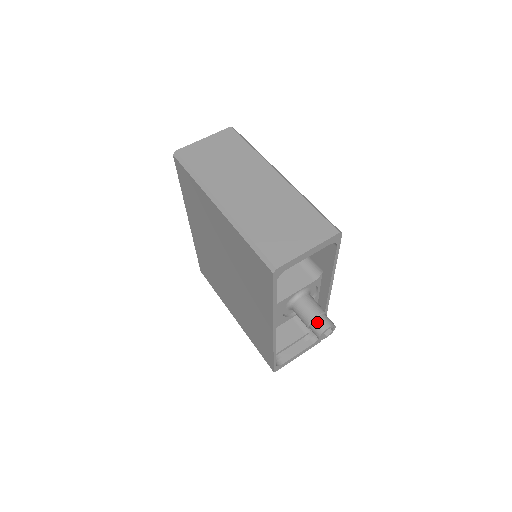
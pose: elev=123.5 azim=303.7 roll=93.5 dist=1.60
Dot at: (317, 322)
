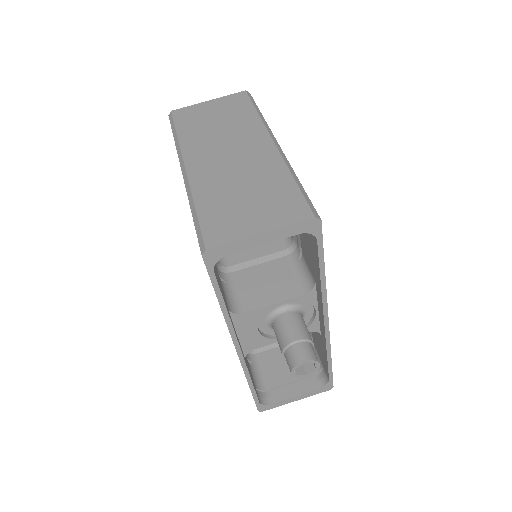
Dot at: (292, 350)
